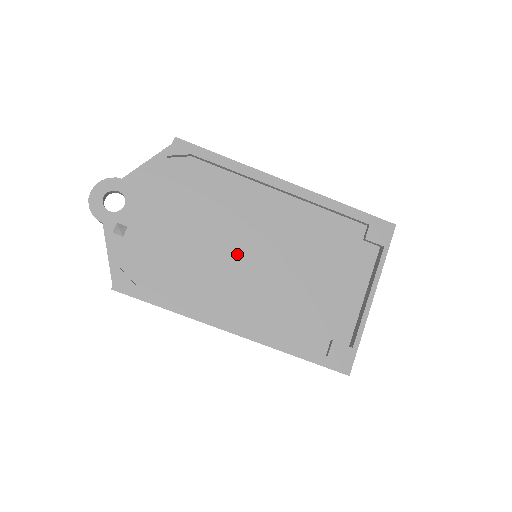
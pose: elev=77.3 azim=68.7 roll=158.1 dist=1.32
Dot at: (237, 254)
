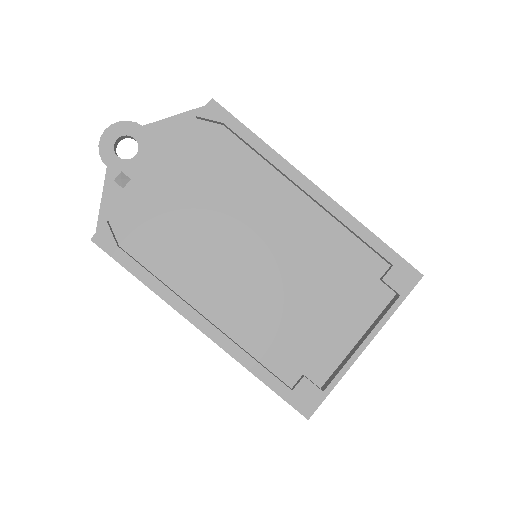
Dot at: (236, 247)
